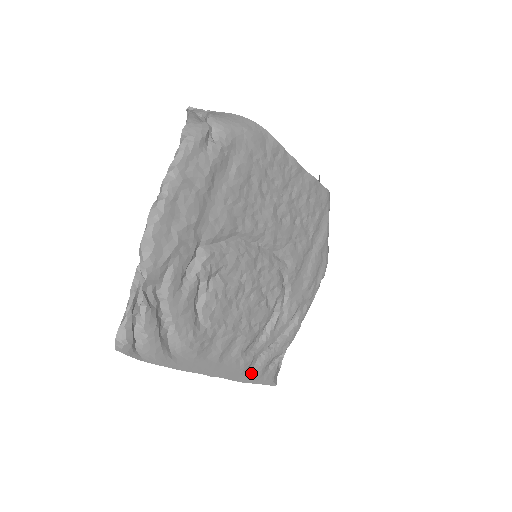
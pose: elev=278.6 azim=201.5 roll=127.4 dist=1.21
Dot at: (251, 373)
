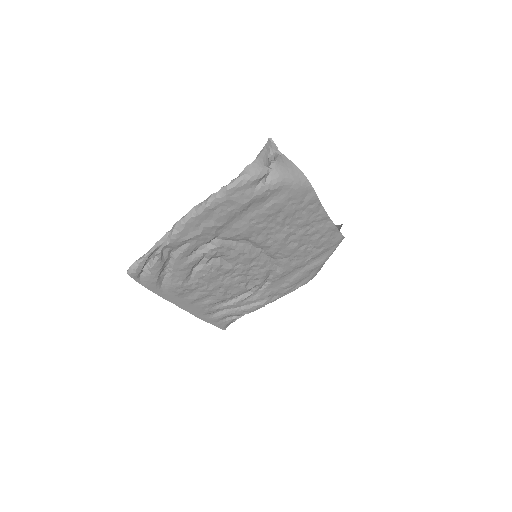
Dot at: (210, 317)
